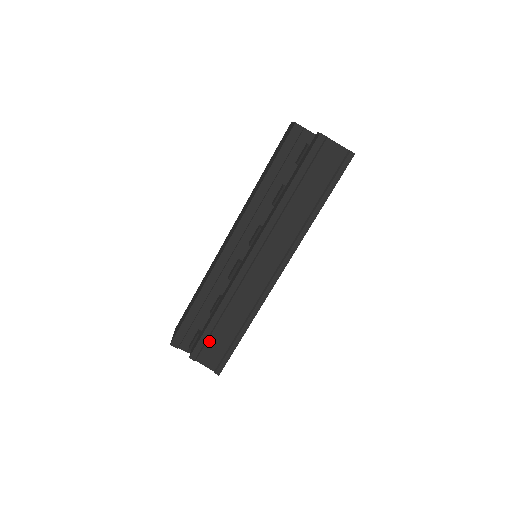
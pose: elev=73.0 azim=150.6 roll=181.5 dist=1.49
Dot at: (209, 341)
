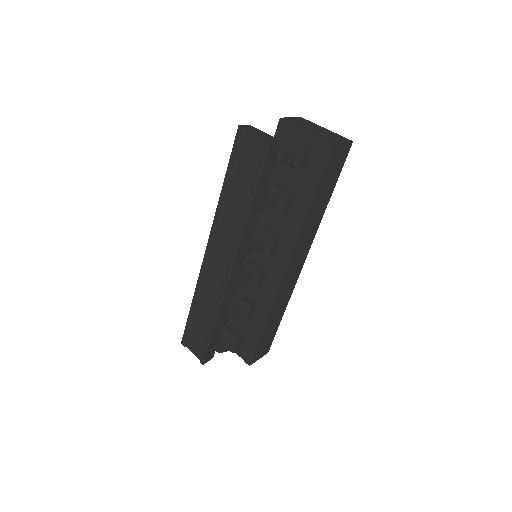
Dot at: (193, 330)
